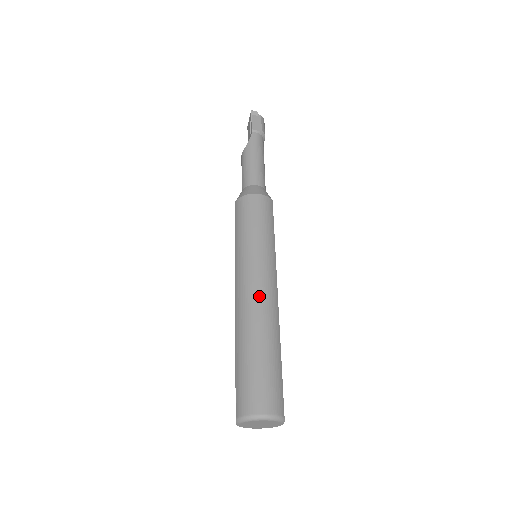
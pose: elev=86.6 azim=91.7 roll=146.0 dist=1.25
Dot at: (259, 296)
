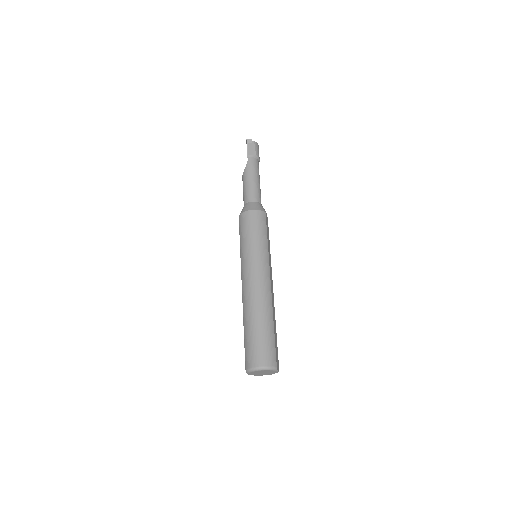
Dot at: (256, 287)
